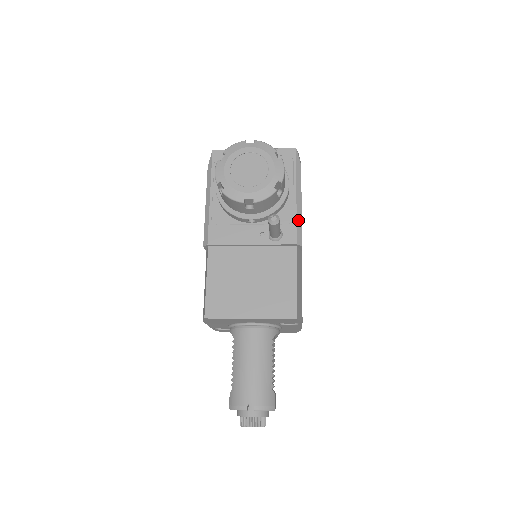
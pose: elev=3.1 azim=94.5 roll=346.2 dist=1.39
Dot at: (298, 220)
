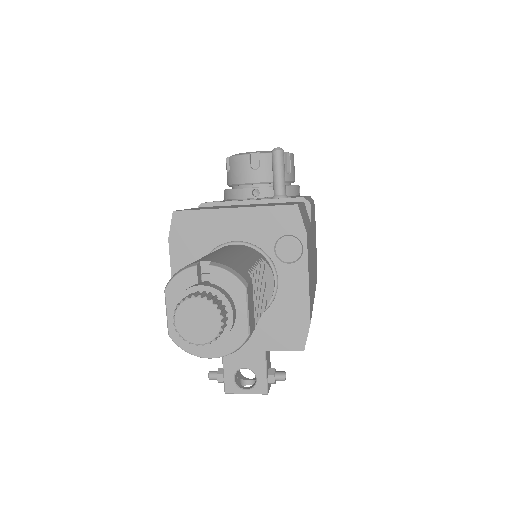
Dot at: (307, 198)
